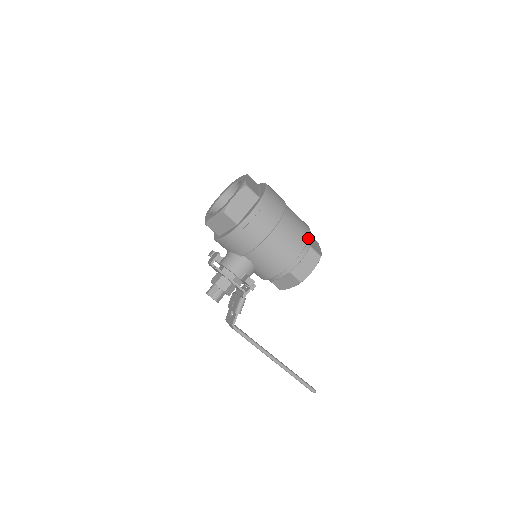
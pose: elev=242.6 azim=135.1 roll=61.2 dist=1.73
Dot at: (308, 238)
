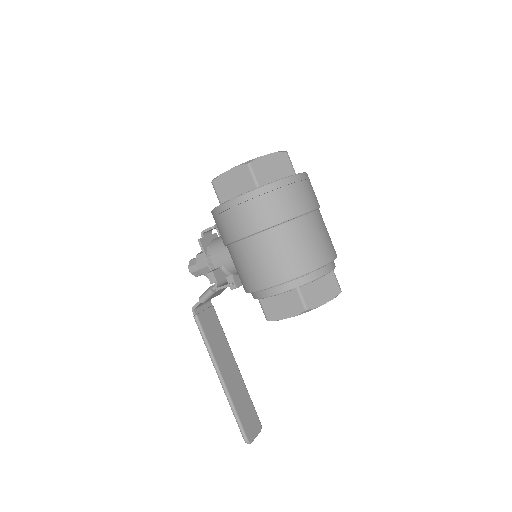
Dot at: (297, 275)
